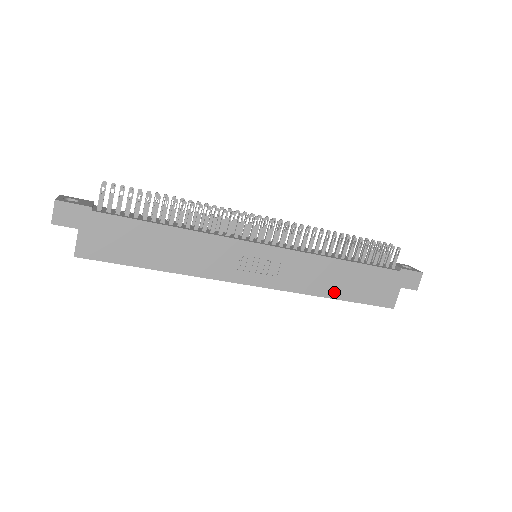
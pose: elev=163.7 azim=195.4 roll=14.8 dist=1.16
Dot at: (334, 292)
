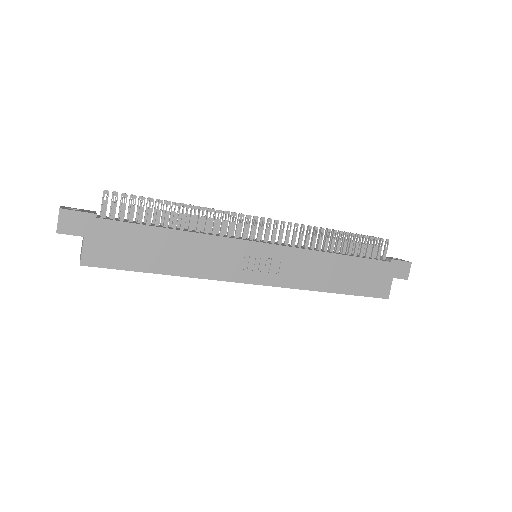
Dot at: (332, 286)
